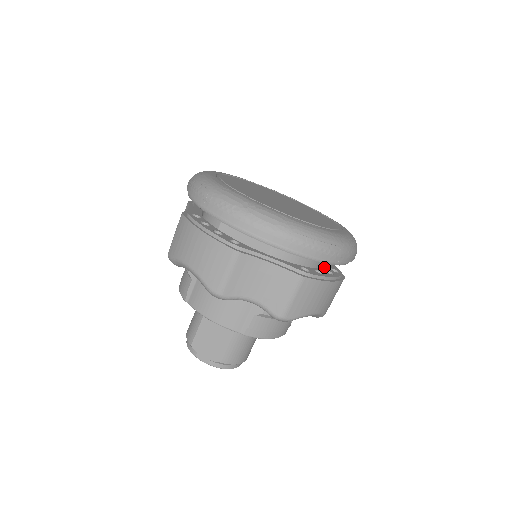
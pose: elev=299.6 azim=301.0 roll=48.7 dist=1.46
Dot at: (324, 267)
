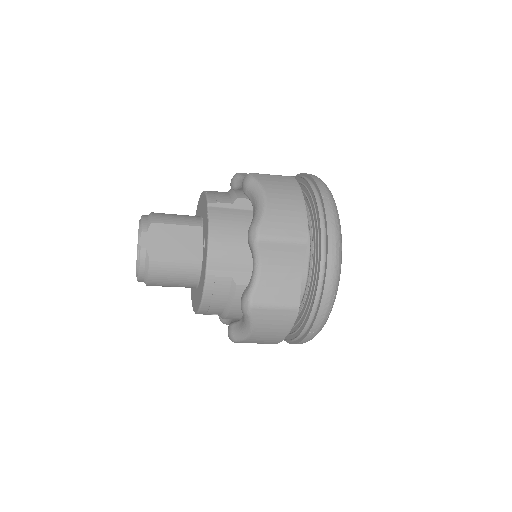
Dot at: occluded
